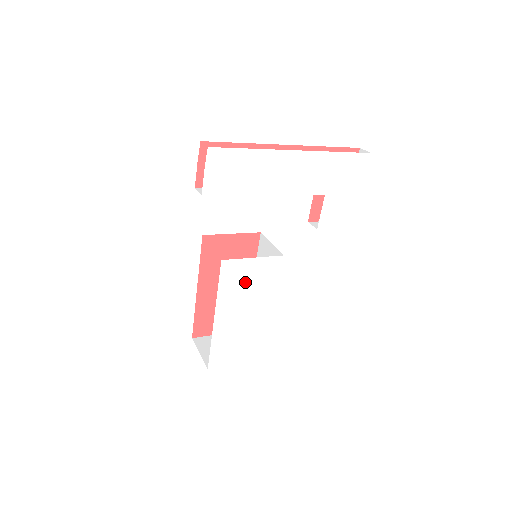
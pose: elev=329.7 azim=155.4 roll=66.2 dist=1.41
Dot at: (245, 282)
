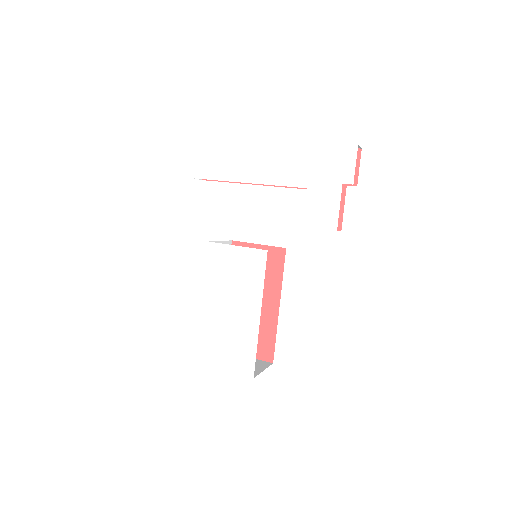
Dot at: (230, 271)
